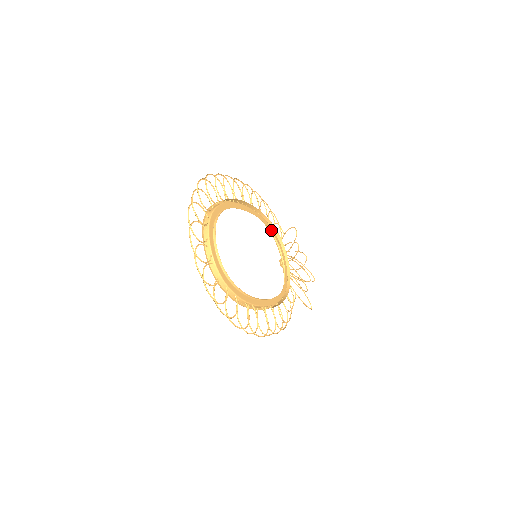
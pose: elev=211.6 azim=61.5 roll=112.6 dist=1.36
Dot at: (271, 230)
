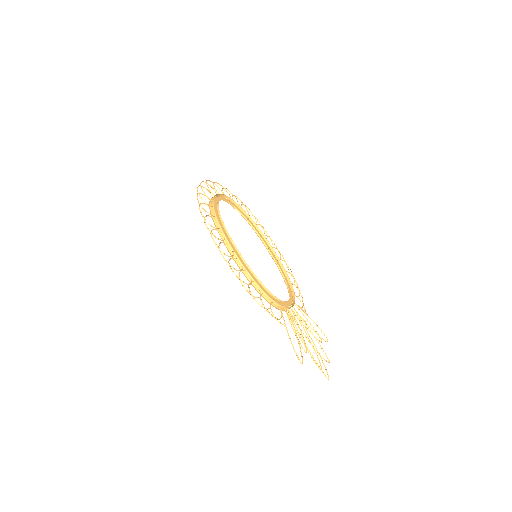
Dot at: (288, 285)
